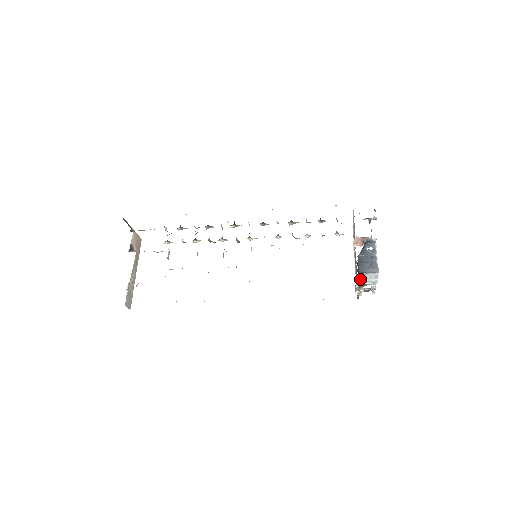
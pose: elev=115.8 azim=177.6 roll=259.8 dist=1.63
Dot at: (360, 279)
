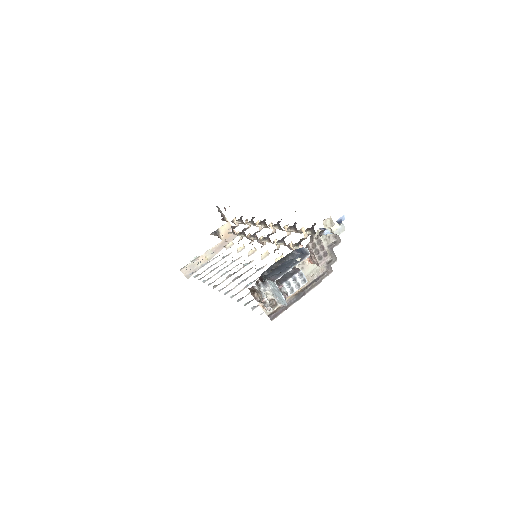
Dot at: (272, 290)
